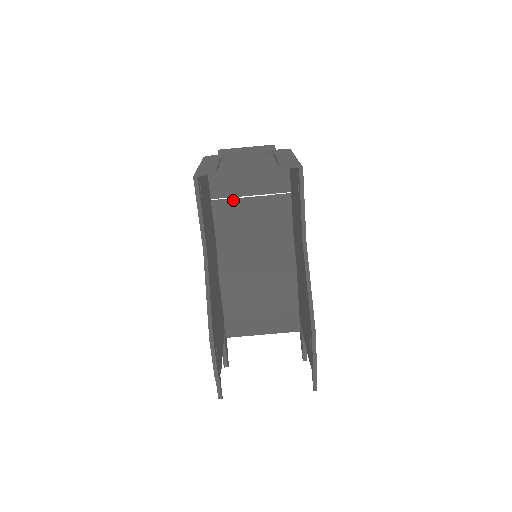
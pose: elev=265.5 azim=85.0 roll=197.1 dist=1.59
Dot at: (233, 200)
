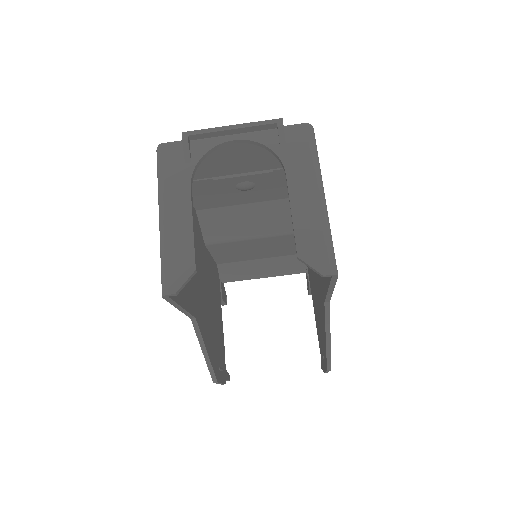
Dot at: (215, 180)
